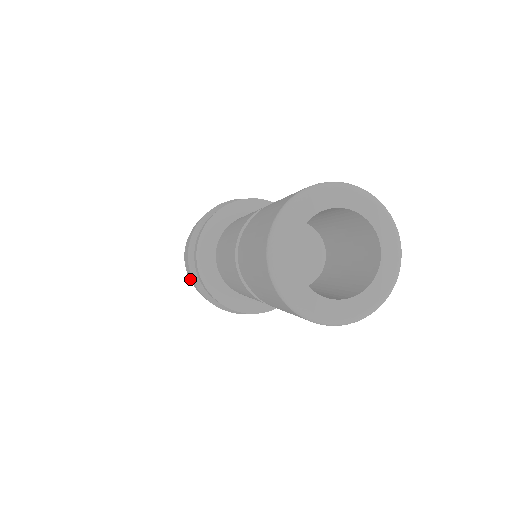
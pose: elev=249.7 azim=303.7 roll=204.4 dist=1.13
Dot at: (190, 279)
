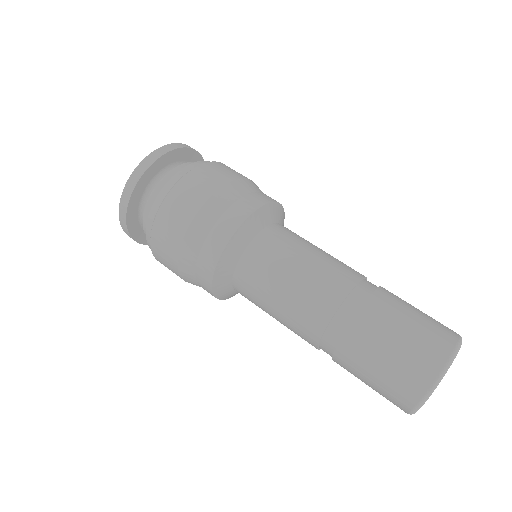
Dot at: (153, 246)
